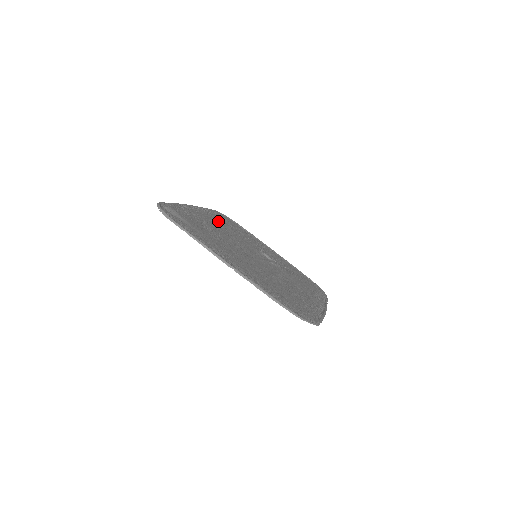
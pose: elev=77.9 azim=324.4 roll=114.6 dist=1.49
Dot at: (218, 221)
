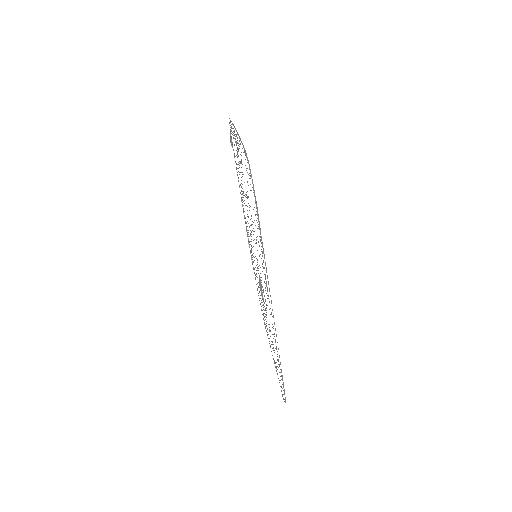
Dot at: (252, 257)
